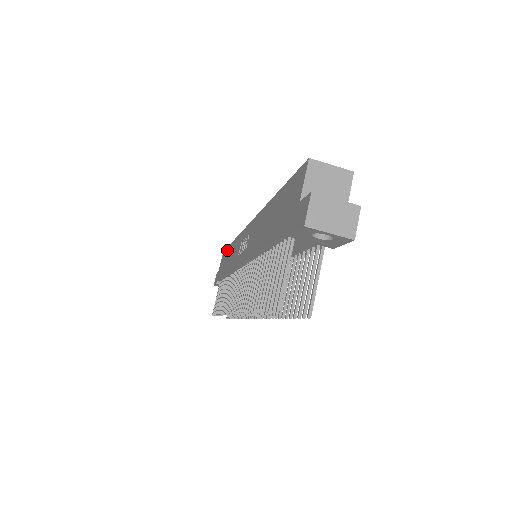
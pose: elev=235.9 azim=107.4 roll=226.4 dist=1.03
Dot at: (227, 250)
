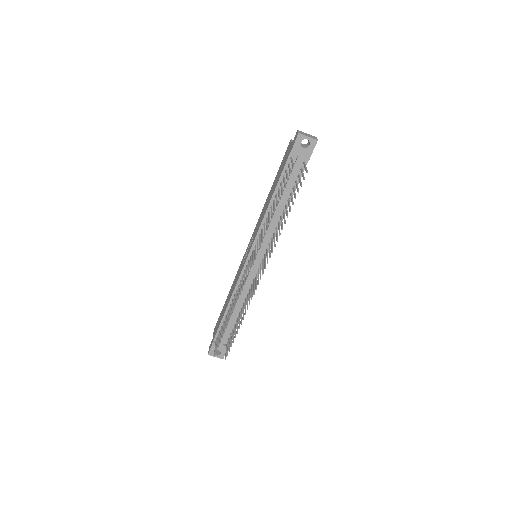
Dot at: (222, 310)
